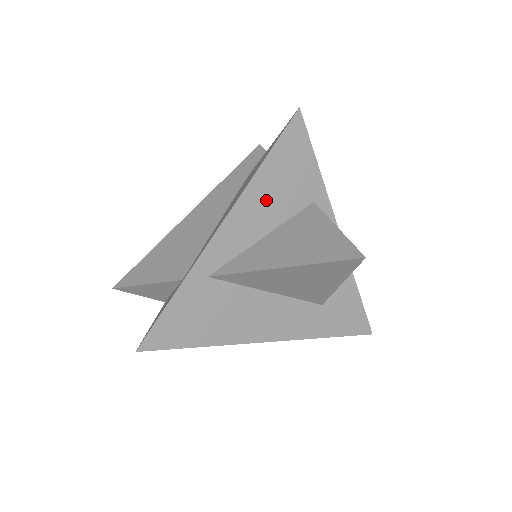
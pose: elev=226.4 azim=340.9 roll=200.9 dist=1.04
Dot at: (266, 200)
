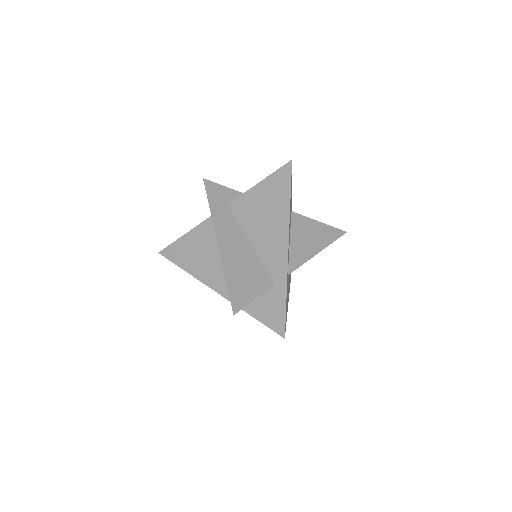
Dot at: occluded
